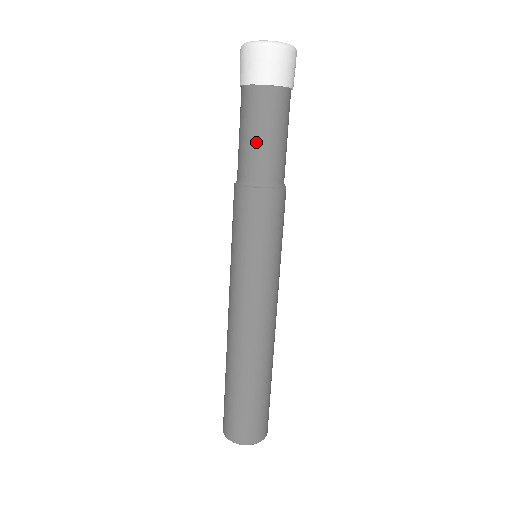
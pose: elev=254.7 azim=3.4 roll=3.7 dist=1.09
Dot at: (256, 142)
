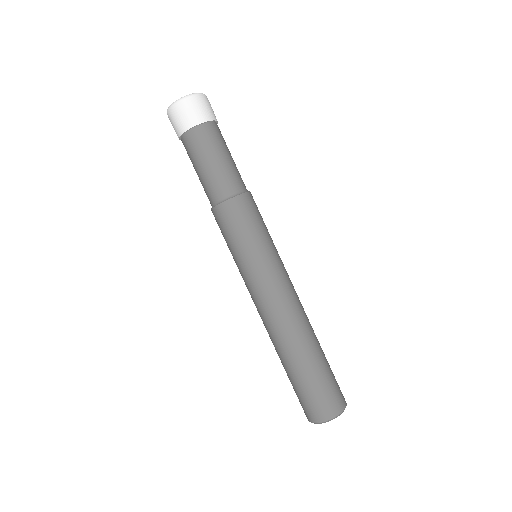
Dot at: (200, 175)
